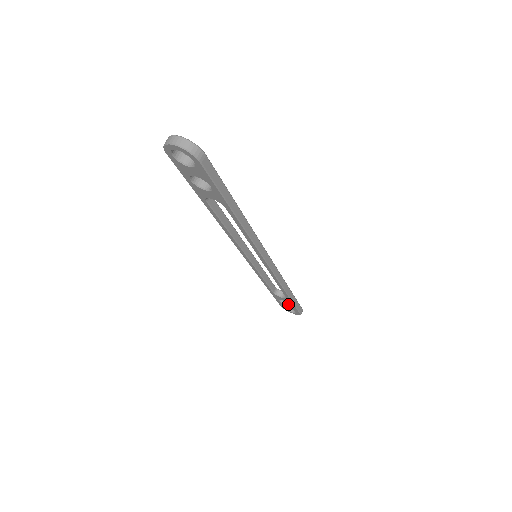
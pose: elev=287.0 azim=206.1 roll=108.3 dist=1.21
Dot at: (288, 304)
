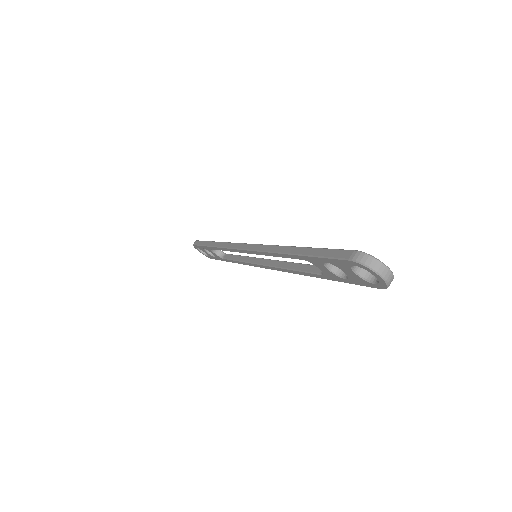
Dot at: (209, 252)
